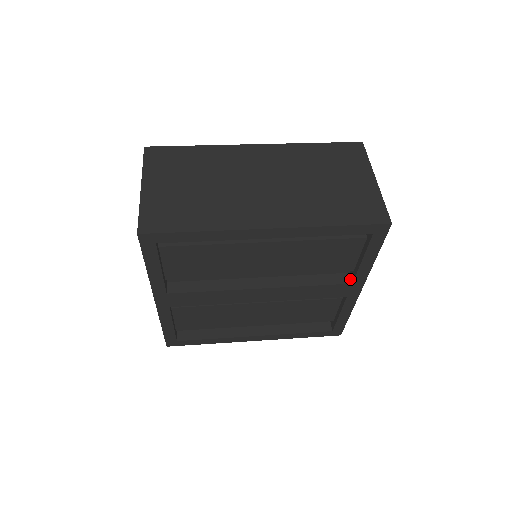
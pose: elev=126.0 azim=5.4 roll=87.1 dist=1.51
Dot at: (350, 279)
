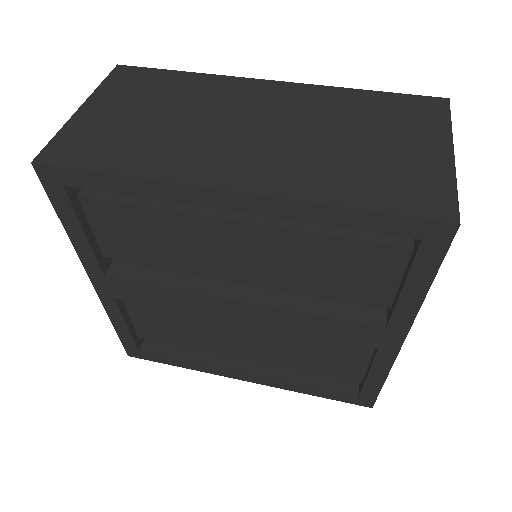
Dot at: (385, 320)
